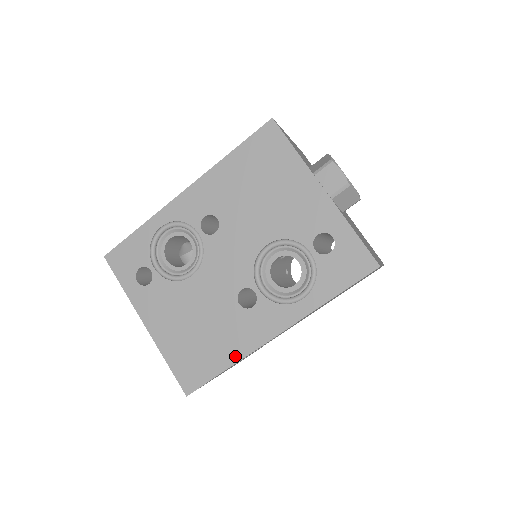
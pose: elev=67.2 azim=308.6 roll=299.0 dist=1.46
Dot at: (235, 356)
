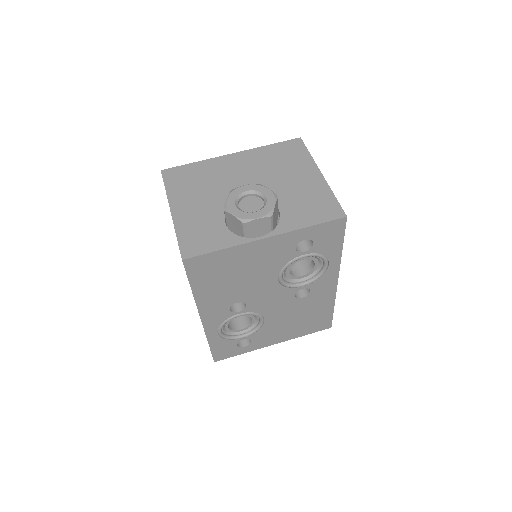
Dot at: (331, 303)
